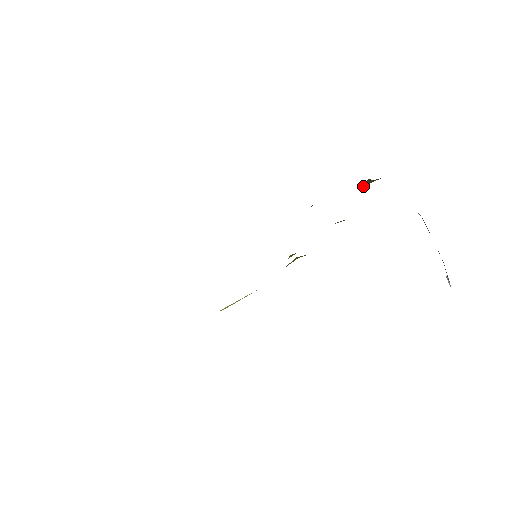
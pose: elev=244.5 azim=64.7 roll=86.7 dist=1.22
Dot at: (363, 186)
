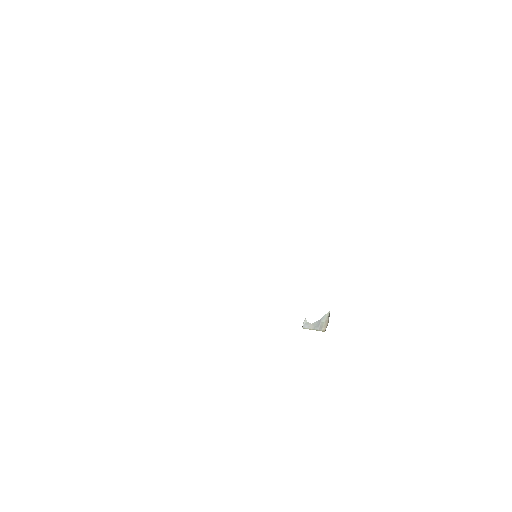
Dot at: occluded
